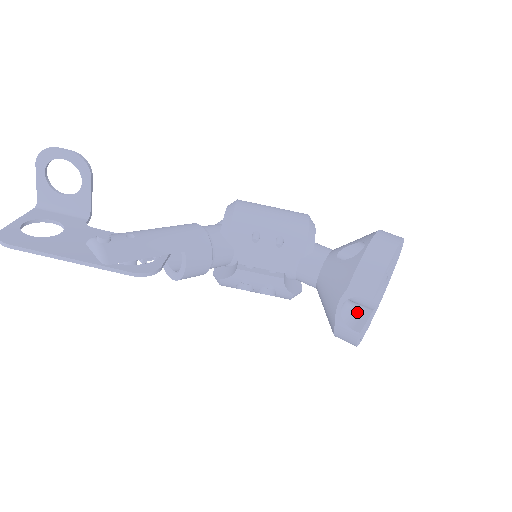
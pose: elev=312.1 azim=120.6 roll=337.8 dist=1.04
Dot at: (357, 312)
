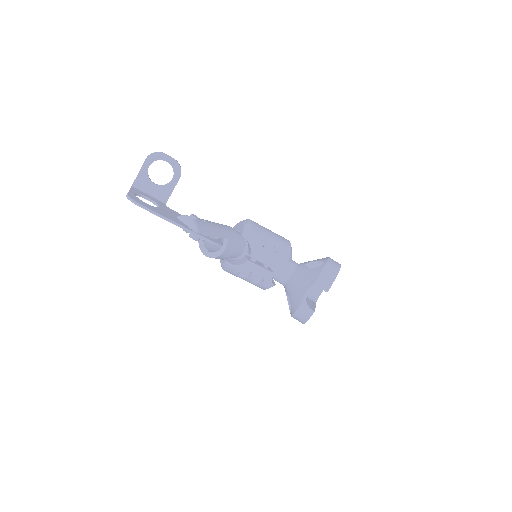
Dot at: (310, 302)
